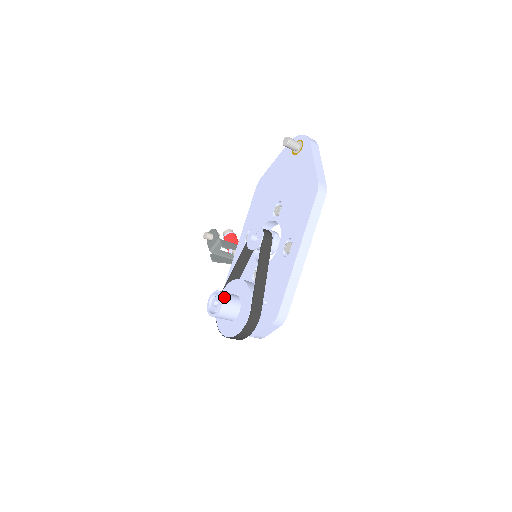
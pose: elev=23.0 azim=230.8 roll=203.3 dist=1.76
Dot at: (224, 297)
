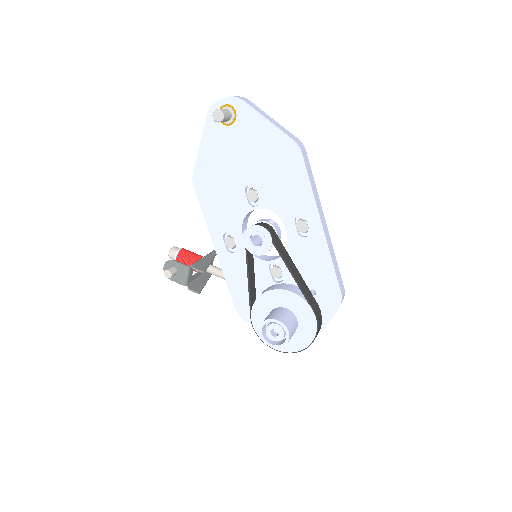
Dot at: (282, 320)
